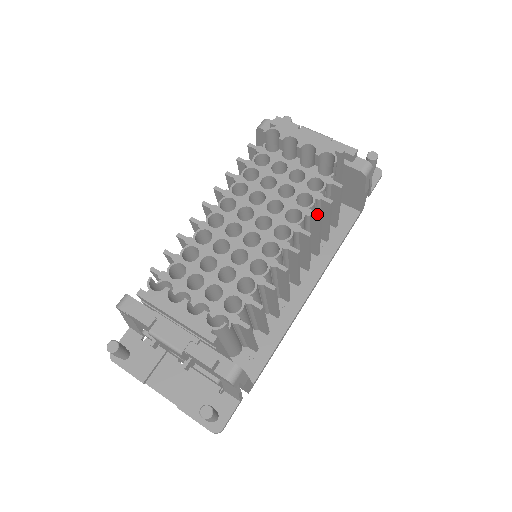
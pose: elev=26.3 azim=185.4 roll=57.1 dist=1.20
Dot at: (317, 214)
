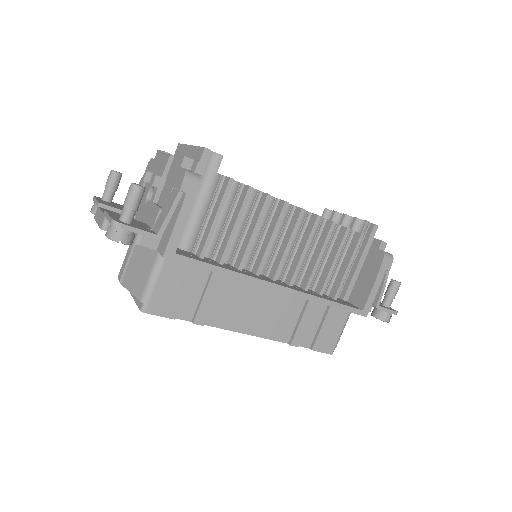
Dot at: occluded
